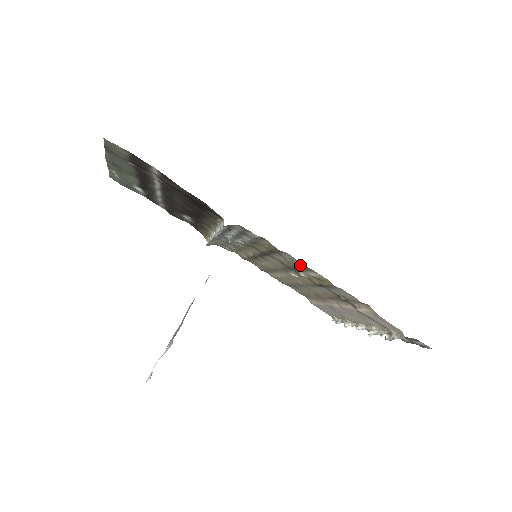
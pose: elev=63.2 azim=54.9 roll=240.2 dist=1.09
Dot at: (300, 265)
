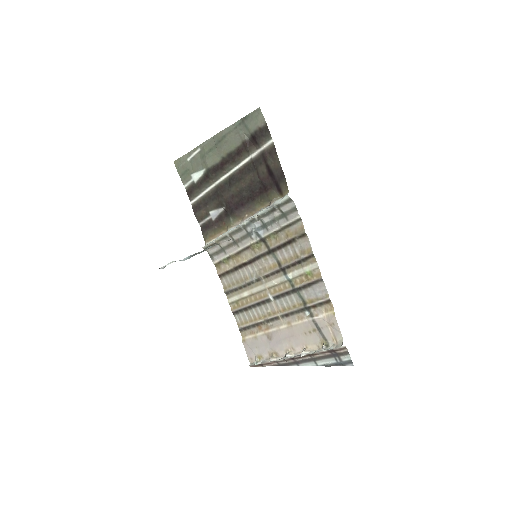
Dot at: (306, 254)
